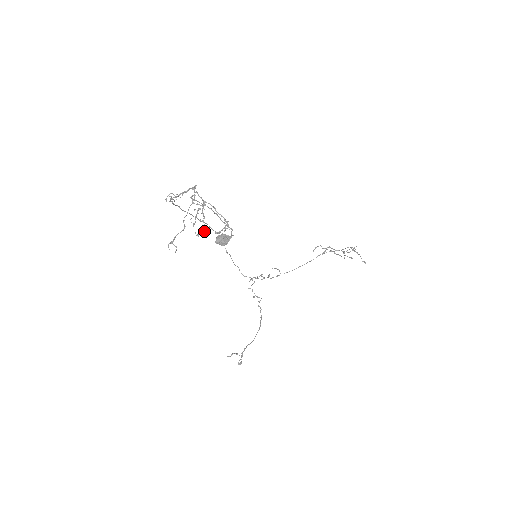
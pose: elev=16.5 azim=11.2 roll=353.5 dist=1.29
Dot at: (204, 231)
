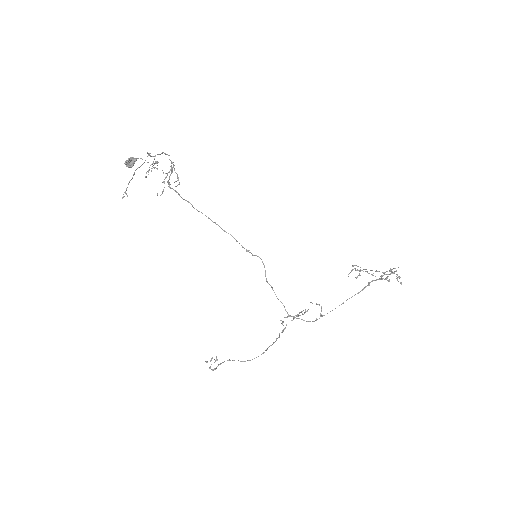
Dot at: (163, 190)
